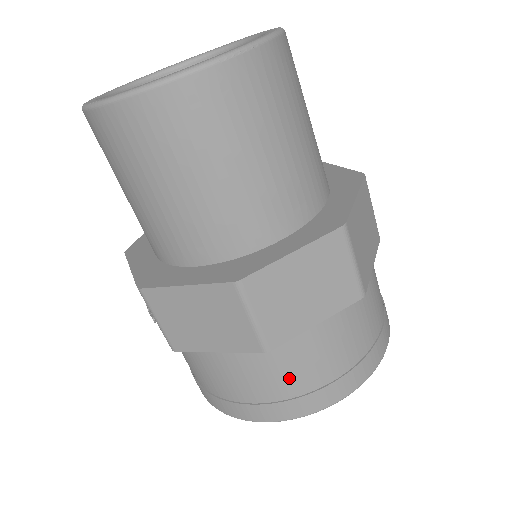
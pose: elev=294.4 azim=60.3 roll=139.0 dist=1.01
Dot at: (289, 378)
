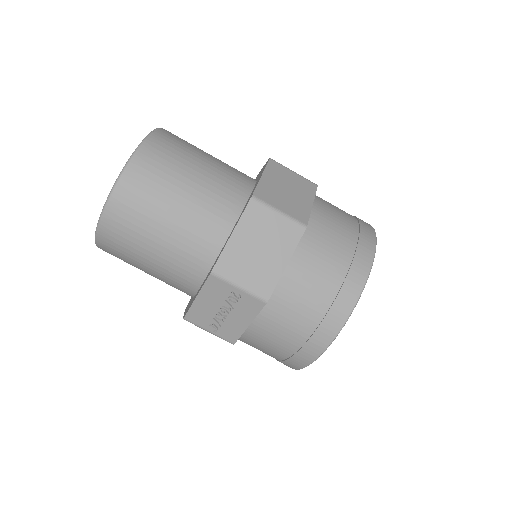
Dot at: (336, 246)
